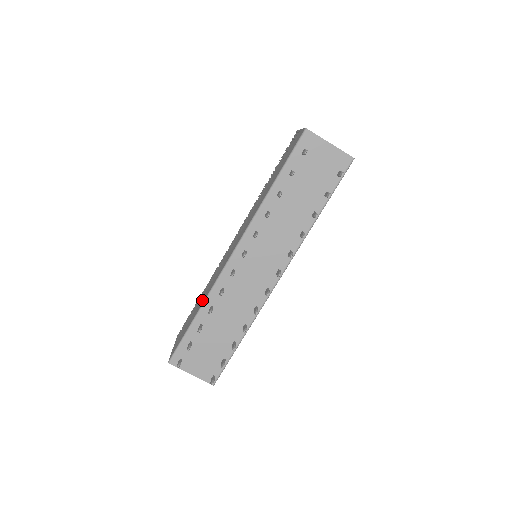
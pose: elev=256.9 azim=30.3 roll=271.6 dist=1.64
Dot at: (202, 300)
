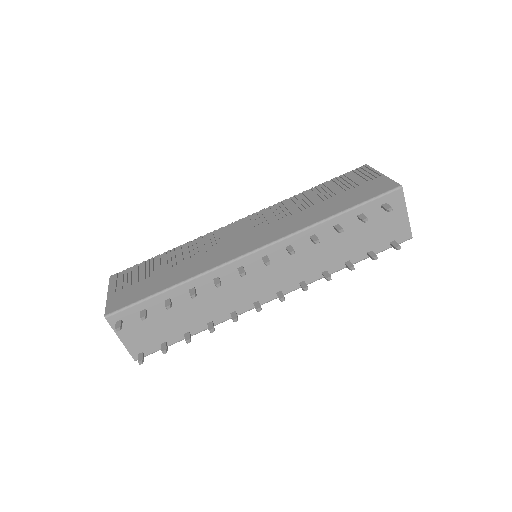
Dot at: (182, 271)
